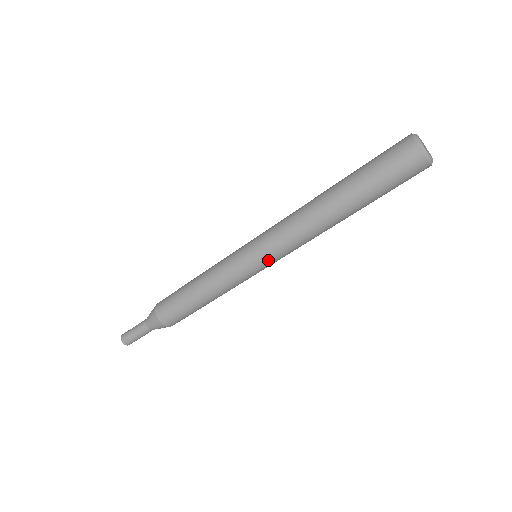
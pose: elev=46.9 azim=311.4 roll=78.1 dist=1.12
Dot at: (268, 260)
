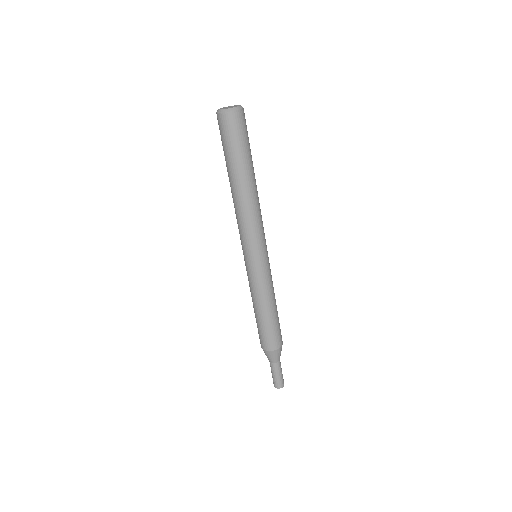
Dot at: (264, 247)
